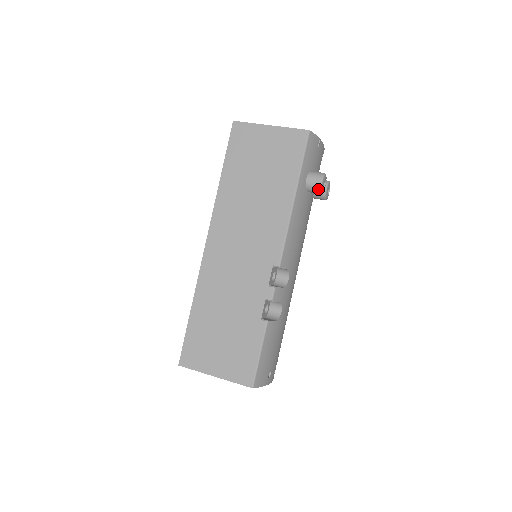
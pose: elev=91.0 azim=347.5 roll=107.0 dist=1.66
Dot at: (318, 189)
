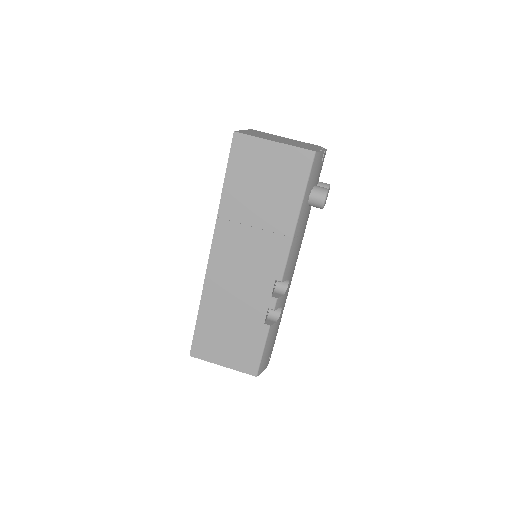
Dot at: (320, 207)
